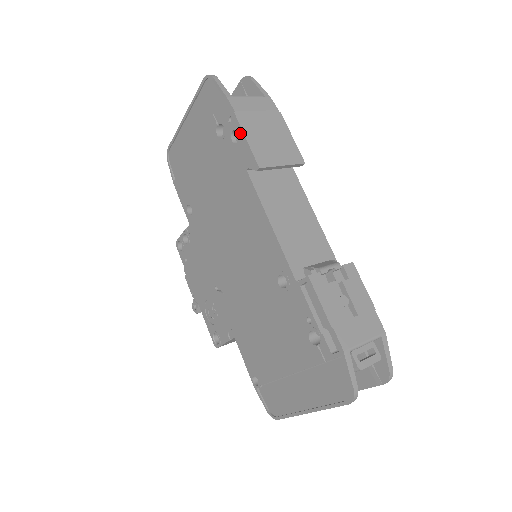
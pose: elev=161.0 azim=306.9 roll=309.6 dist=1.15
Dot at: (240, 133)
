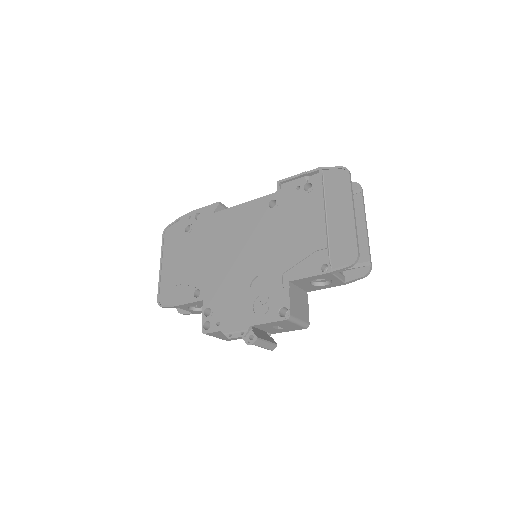
Dot at: (199, 211)
